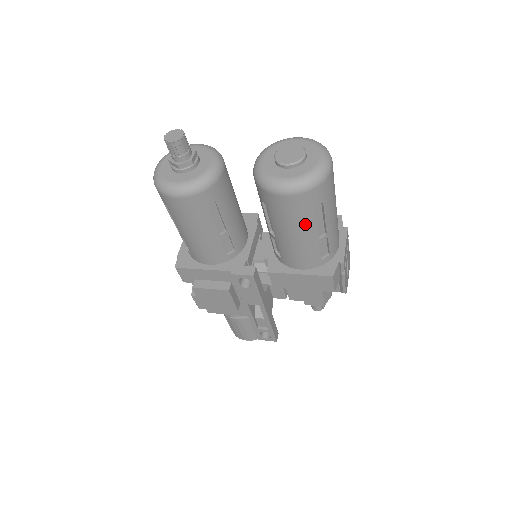
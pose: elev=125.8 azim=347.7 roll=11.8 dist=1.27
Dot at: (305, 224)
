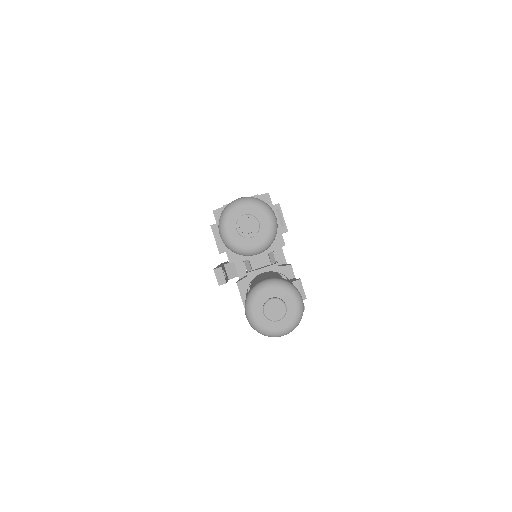
Dot at: occluded
